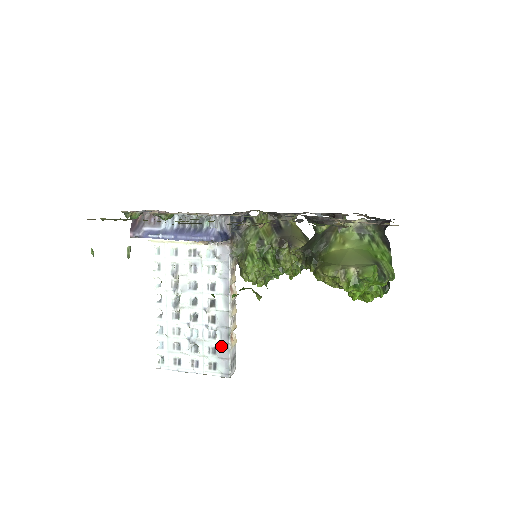
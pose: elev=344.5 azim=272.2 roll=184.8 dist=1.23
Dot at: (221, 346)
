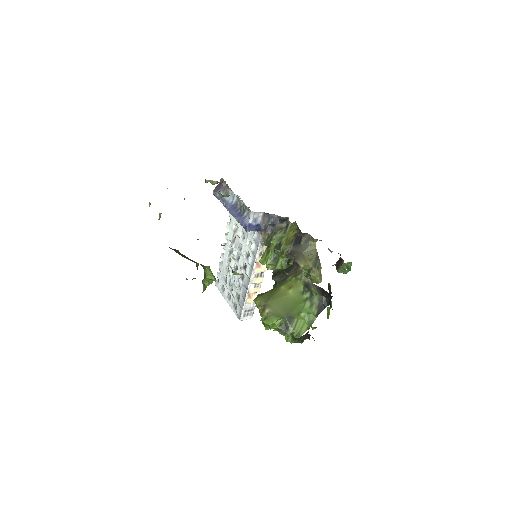
Dot at: (241, 297)
